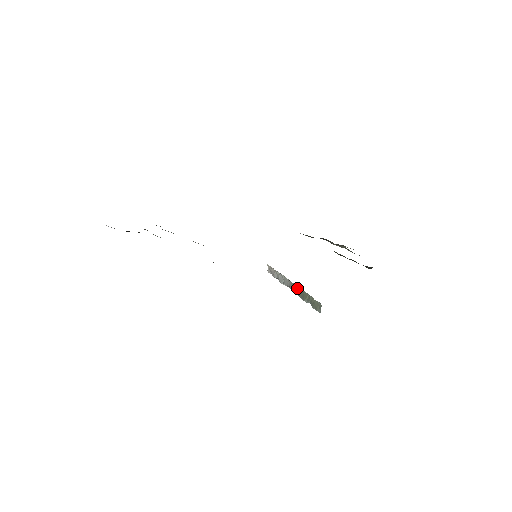
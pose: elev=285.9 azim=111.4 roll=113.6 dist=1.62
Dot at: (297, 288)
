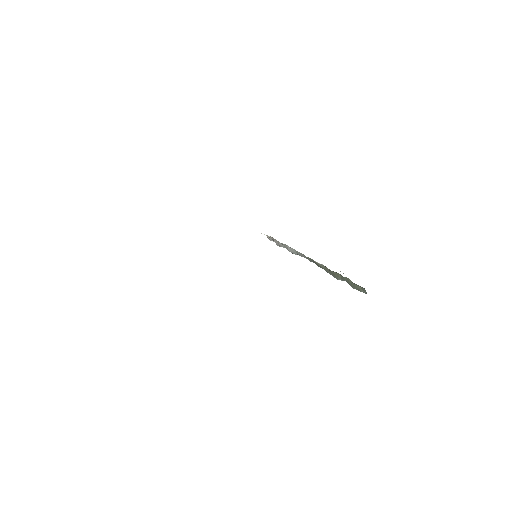
Dot at: (320, 265)
